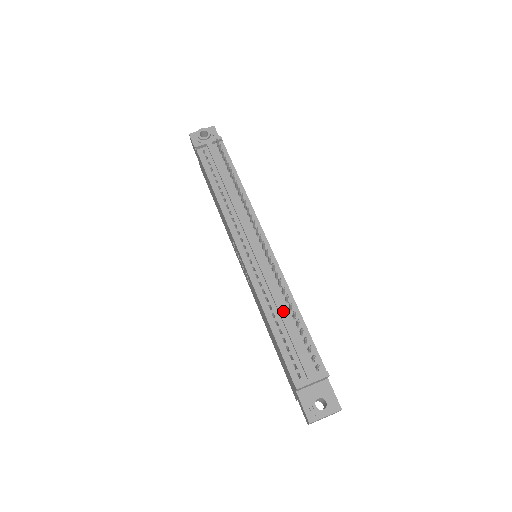
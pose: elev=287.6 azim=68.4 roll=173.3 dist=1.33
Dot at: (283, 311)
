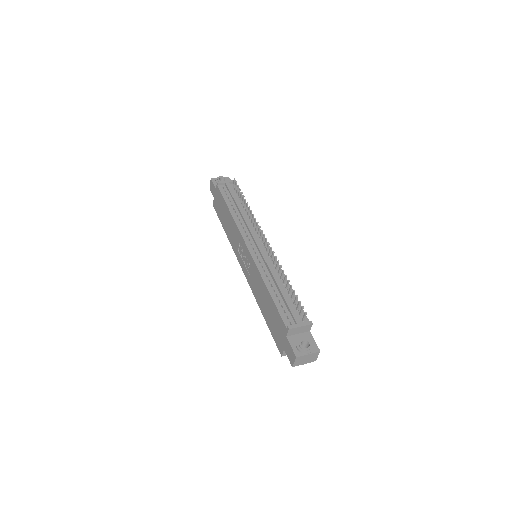
Dot at: (279, 282)
